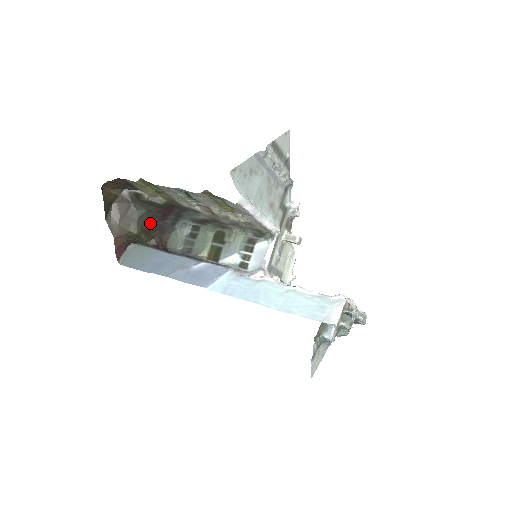
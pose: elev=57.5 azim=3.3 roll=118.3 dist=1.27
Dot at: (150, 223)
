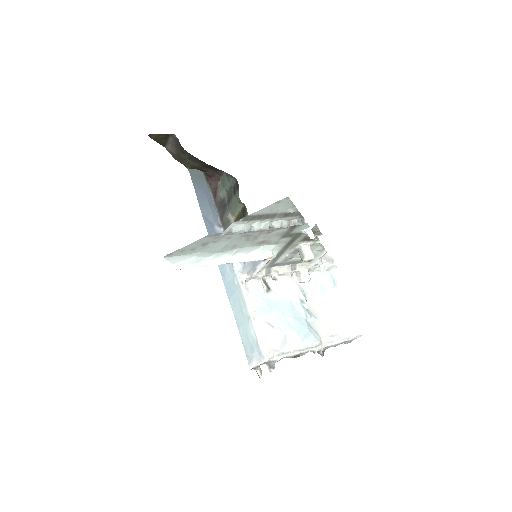
Dot at: (200, 163)
